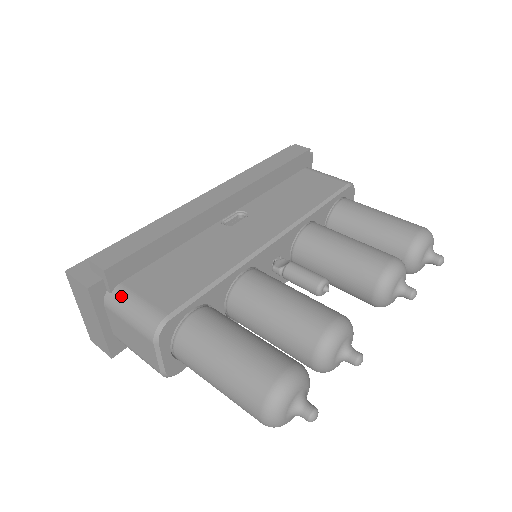
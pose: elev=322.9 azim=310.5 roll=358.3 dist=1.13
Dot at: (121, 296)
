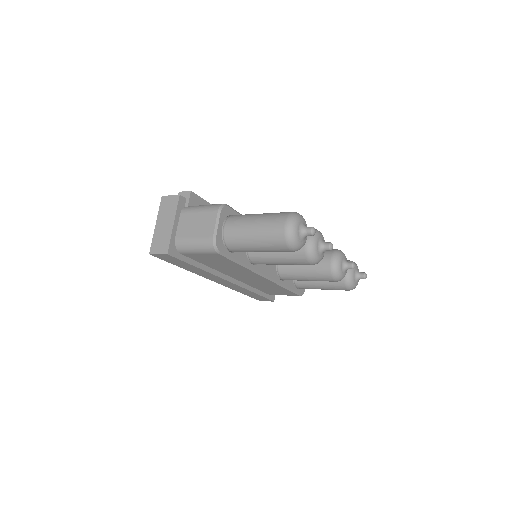
Dot at: (195, 206)
